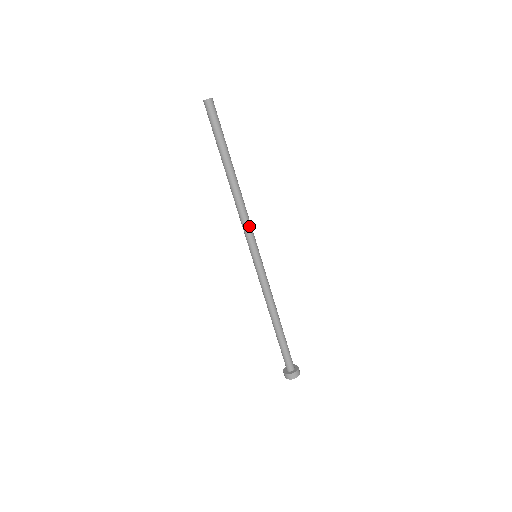
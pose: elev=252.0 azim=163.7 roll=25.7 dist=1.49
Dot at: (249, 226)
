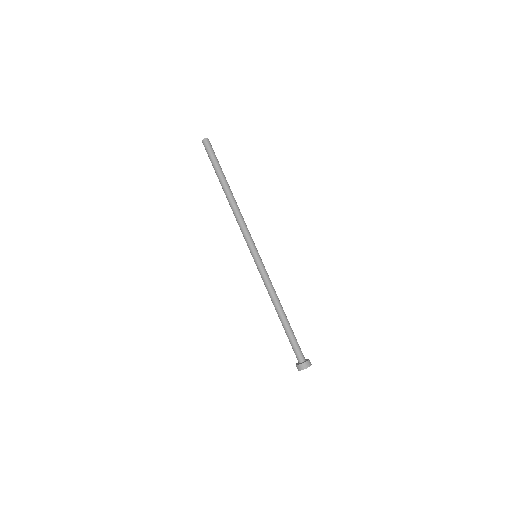
Dot at: (246, 230)
